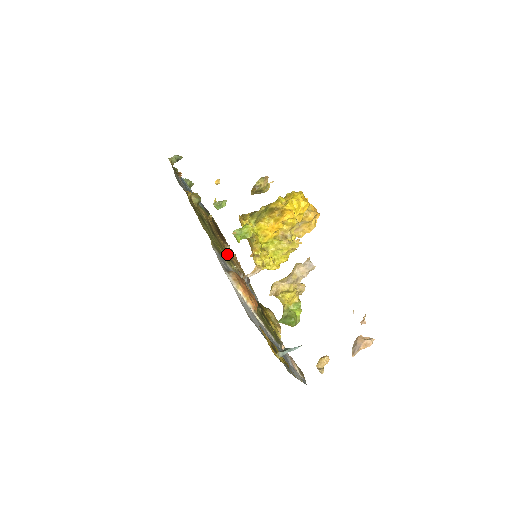
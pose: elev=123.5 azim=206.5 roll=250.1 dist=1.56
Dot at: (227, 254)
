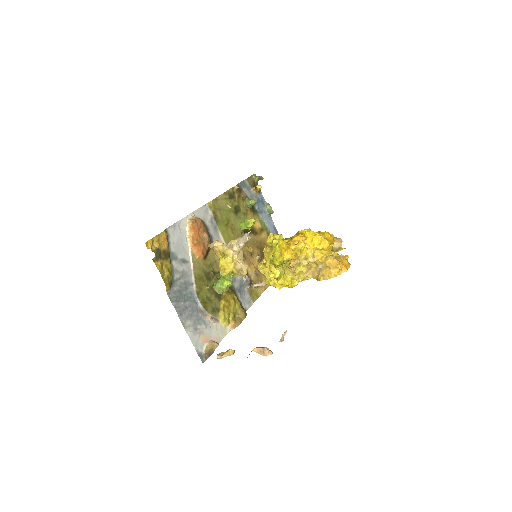
Dot at: (245, 252)
